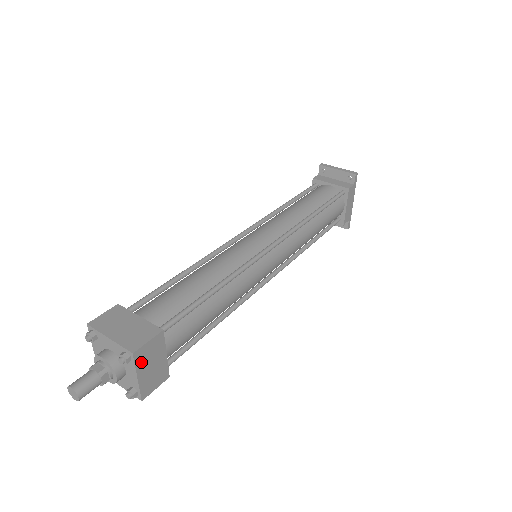
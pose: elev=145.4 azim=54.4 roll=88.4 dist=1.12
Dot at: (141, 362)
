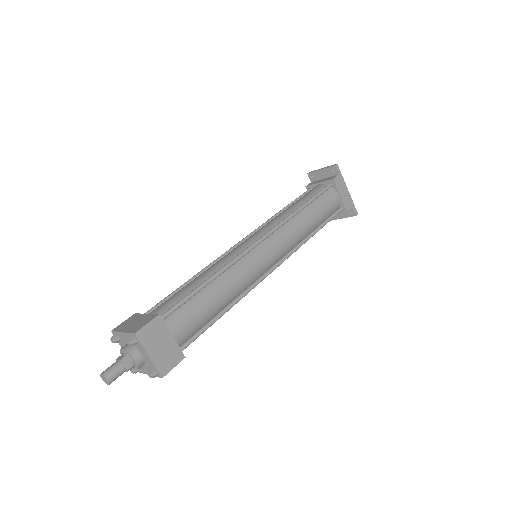
Dot at: (147, 342)
